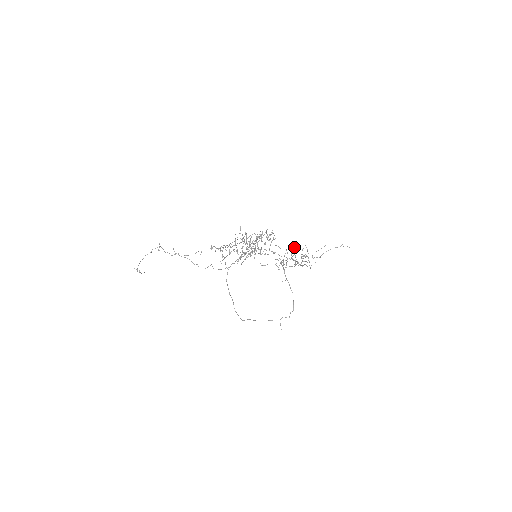
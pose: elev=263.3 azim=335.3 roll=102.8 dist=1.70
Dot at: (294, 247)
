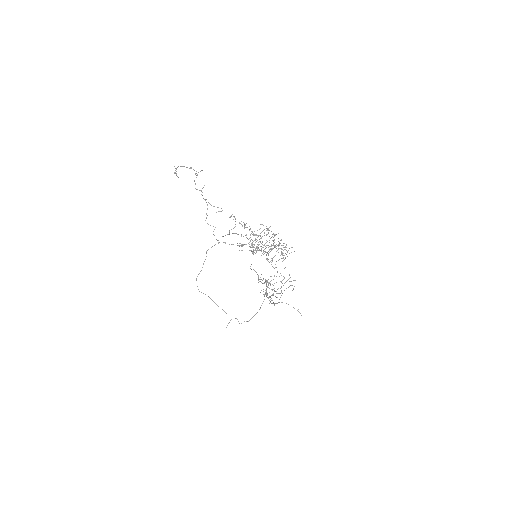
Dot at: occluded
